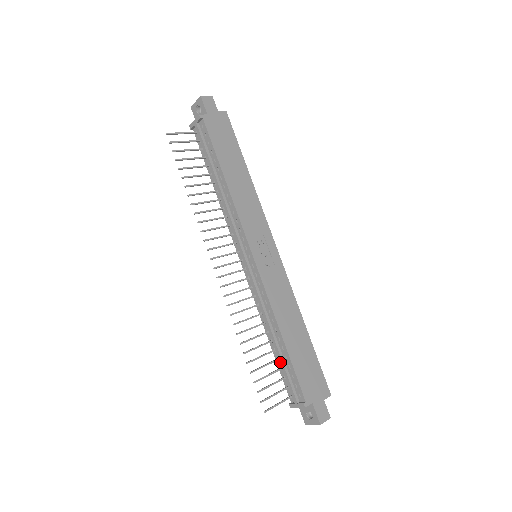
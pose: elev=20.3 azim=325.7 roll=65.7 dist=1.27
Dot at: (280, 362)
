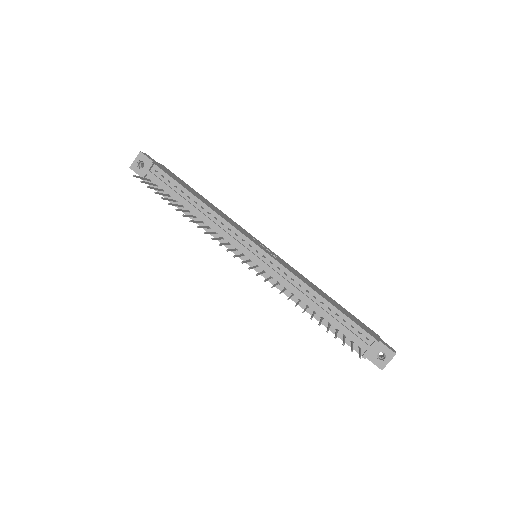
Dot at: (334, 322)
